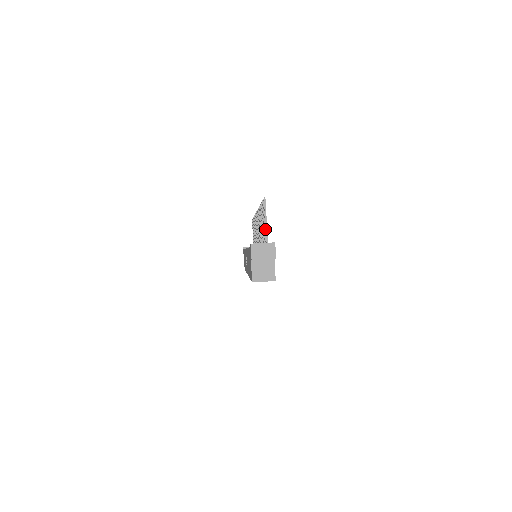
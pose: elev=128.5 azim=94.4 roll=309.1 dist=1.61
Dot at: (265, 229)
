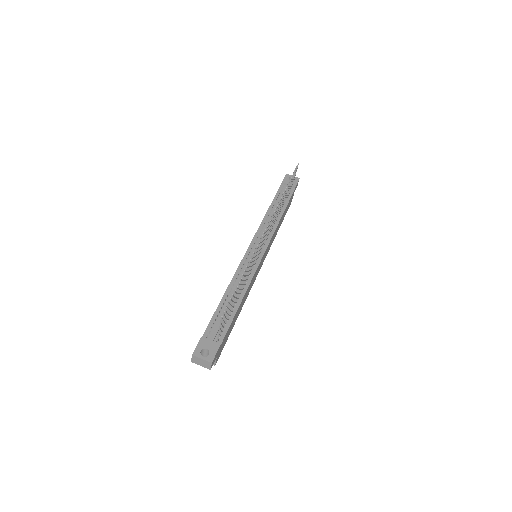
Dot at: occluded
